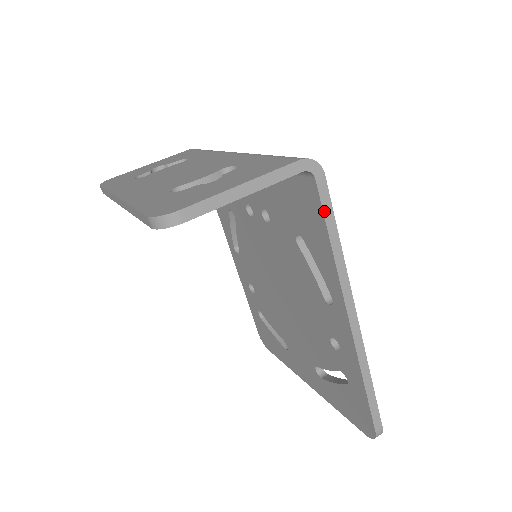
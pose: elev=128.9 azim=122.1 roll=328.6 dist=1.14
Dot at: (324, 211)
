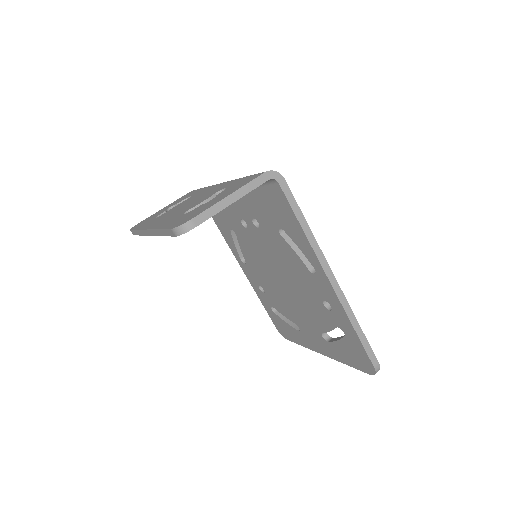
Dot at: (290, 204)
